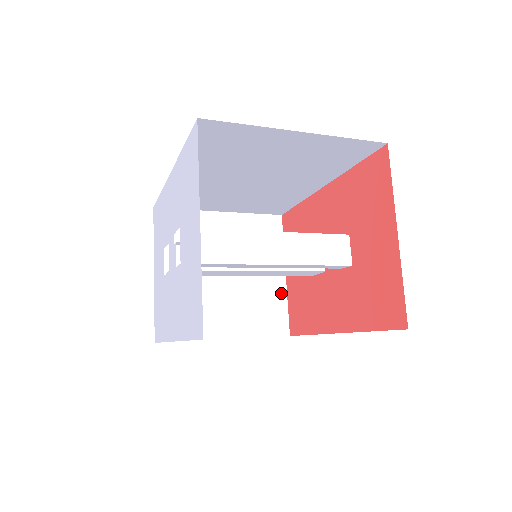
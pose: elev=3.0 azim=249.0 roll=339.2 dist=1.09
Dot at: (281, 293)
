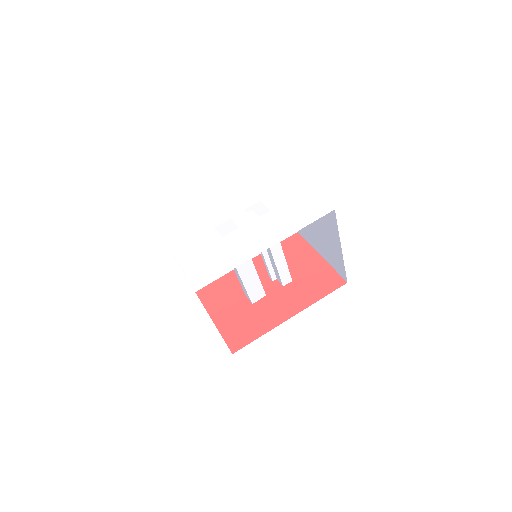
Dot at: occluded
